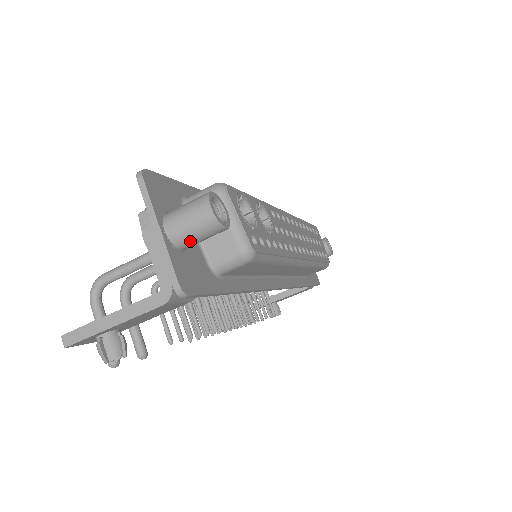
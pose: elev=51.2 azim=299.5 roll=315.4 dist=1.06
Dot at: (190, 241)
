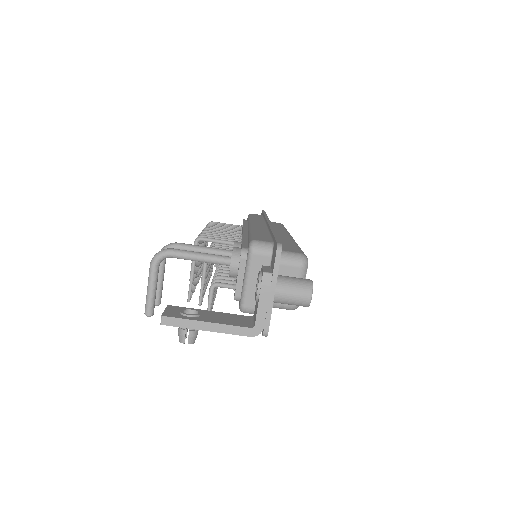
Dot at: (283, 303)
